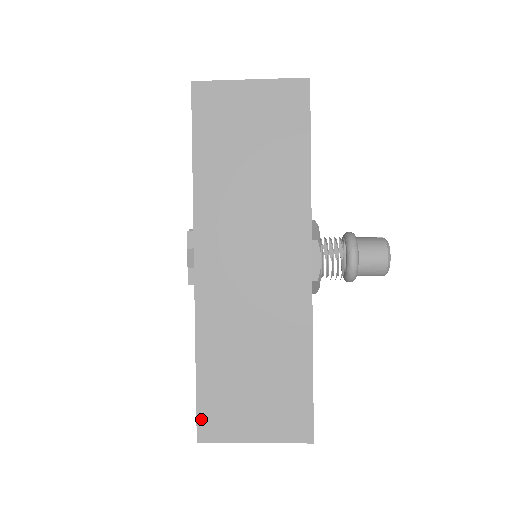
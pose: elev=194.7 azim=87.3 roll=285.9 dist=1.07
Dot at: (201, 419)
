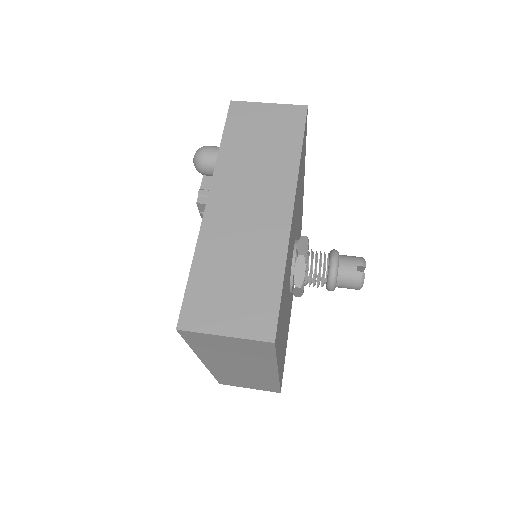
Dot at: (220, 382)
